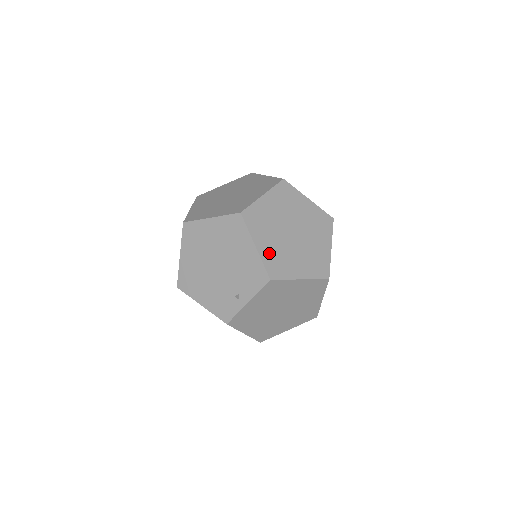
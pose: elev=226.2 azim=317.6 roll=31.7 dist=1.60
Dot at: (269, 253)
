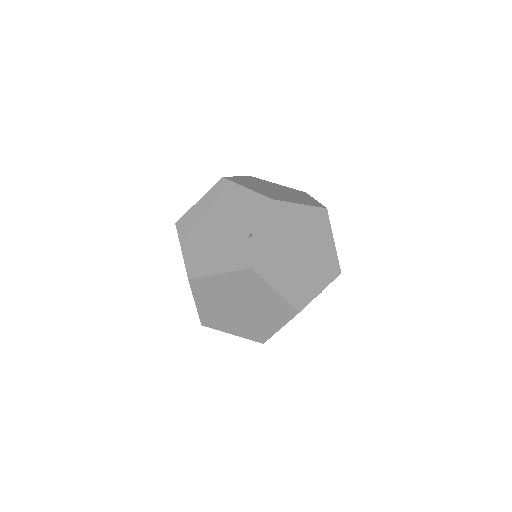
Dot at: (261, 192)
